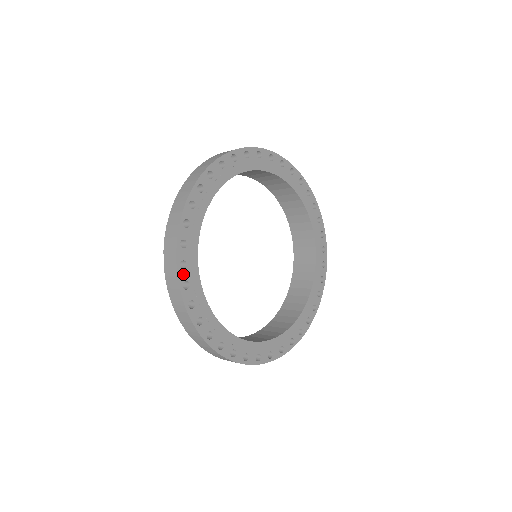
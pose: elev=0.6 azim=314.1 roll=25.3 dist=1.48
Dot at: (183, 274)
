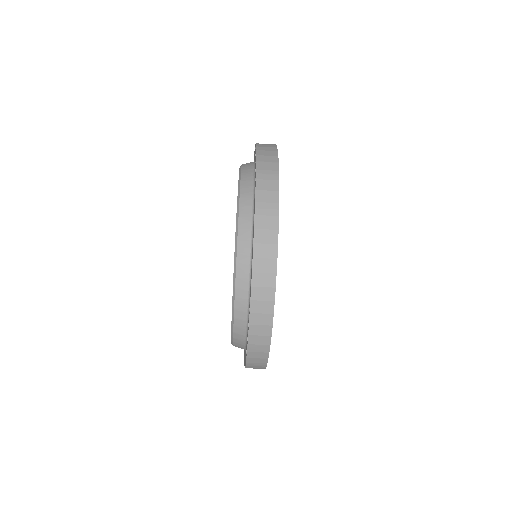
Dot at: occluded
